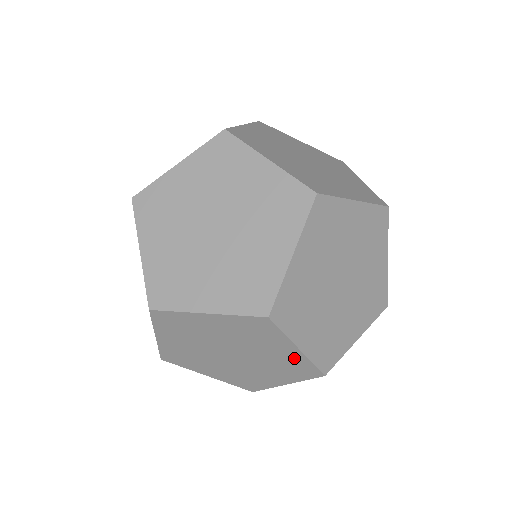
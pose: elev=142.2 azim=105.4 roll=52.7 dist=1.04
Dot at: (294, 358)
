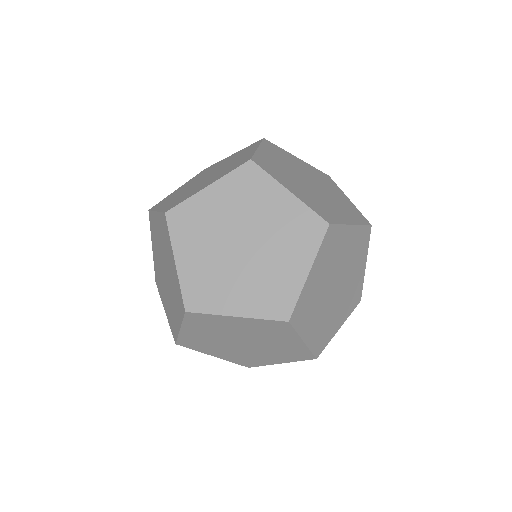
Dot at: (293, 210)
